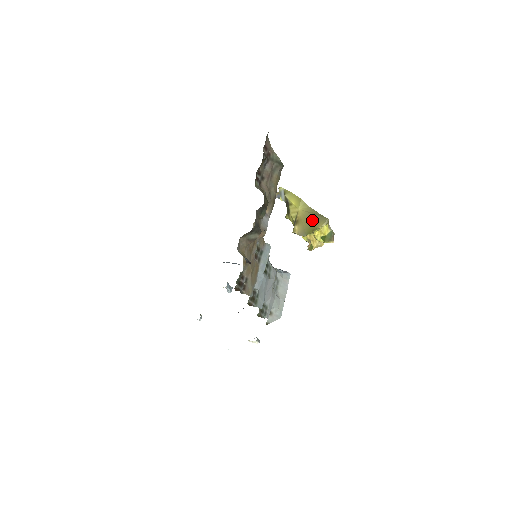
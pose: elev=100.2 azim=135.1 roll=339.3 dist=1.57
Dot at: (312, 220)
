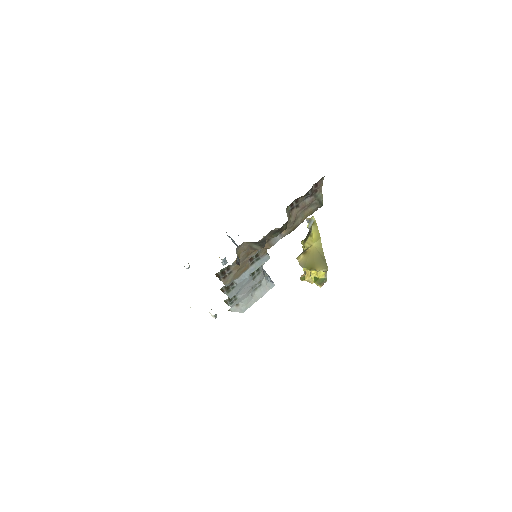
Dot at: (316, 260)
